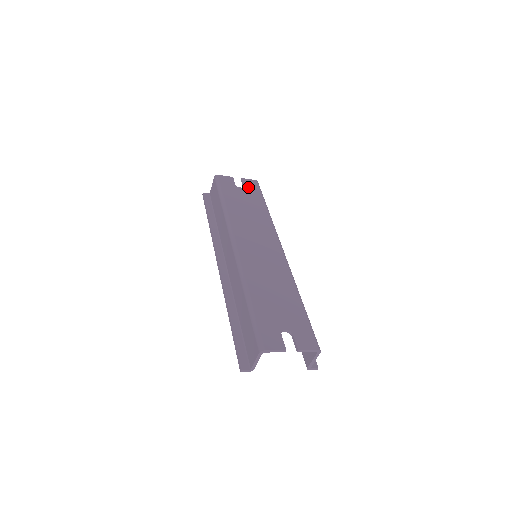
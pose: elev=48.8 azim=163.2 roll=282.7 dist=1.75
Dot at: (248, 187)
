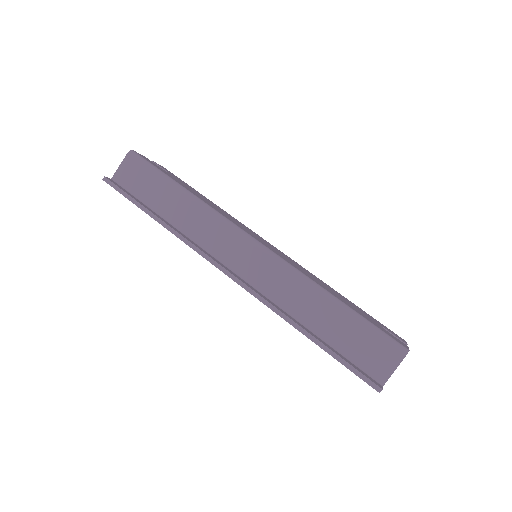
Dot at: (170, 173)
